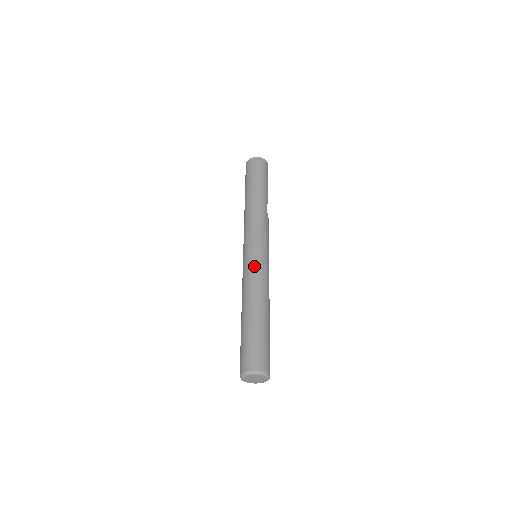
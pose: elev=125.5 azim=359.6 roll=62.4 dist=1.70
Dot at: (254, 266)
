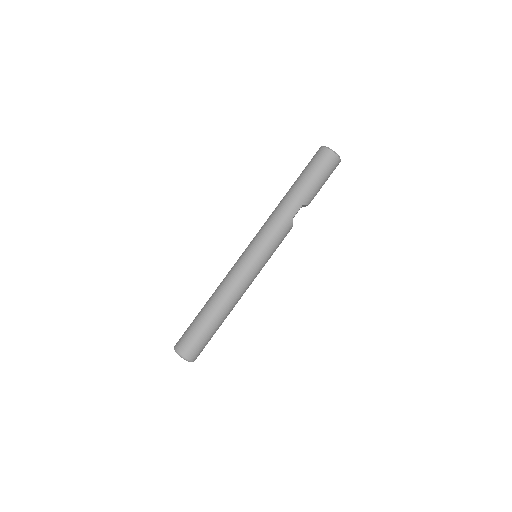
Dot at: (237, 268)
